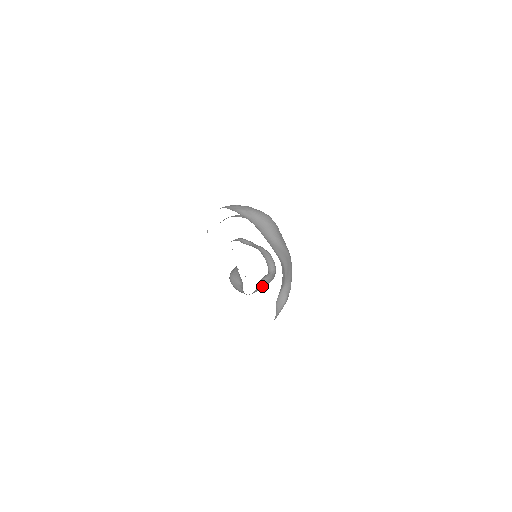
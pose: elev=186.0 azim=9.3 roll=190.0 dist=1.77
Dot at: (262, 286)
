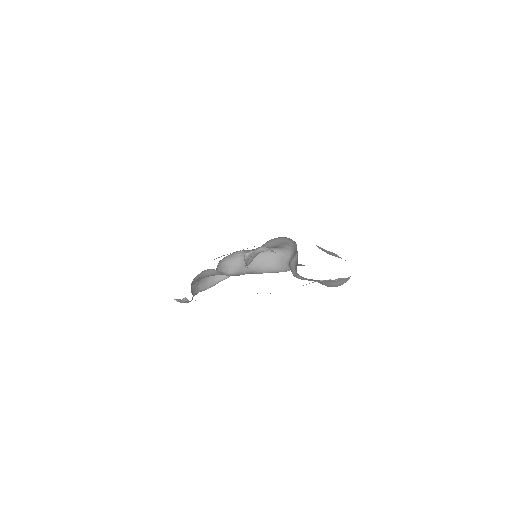
Dot at: (296, 259)
